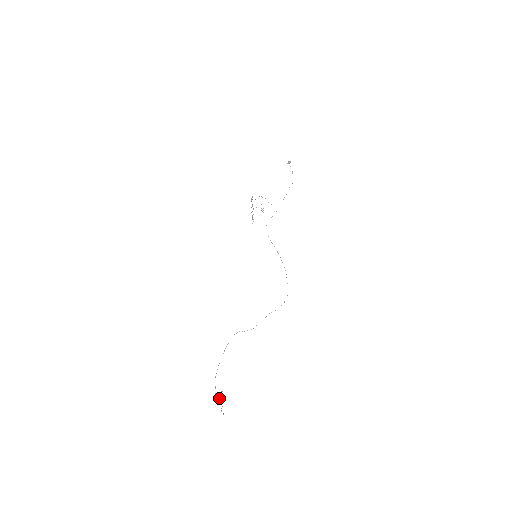
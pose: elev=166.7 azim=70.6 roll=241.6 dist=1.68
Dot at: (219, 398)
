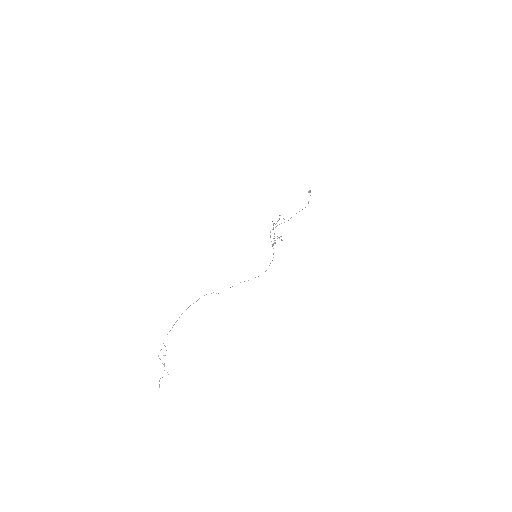
Dot at: occluded
